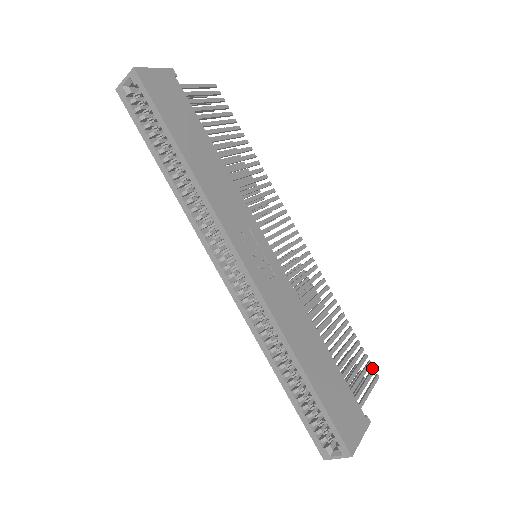
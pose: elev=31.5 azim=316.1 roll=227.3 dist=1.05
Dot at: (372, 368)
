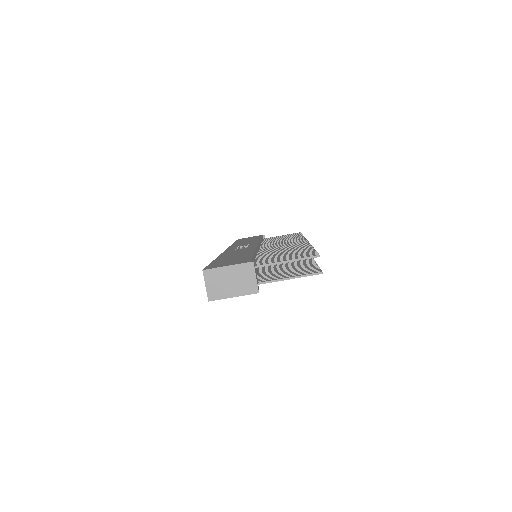
Dot at: occluded
